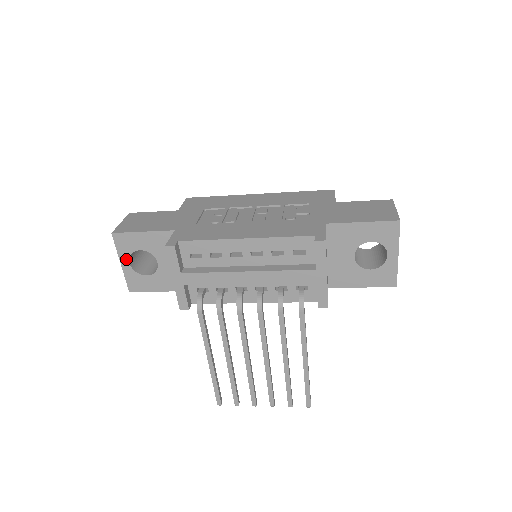
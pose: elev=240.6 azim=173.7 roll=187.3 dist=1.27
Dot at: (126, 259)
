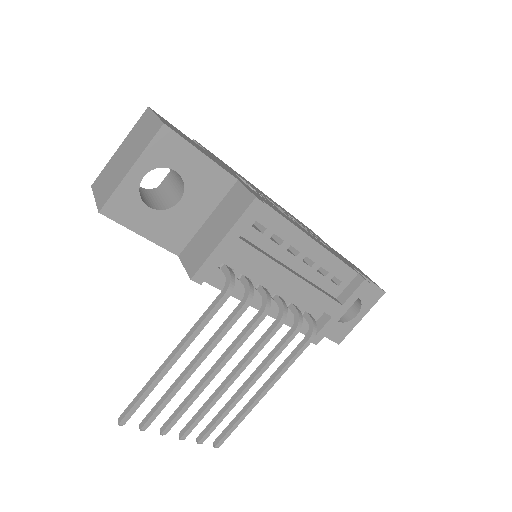
Dot at: (145, 168)
